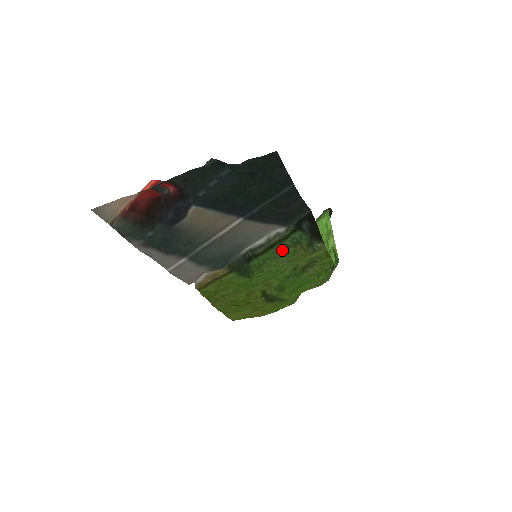
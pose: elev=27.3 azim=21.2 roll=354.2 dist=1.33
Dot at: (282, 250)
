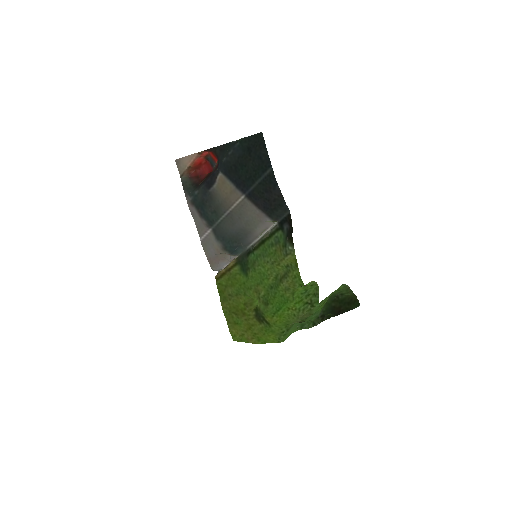
Dot at: (268, 248)
